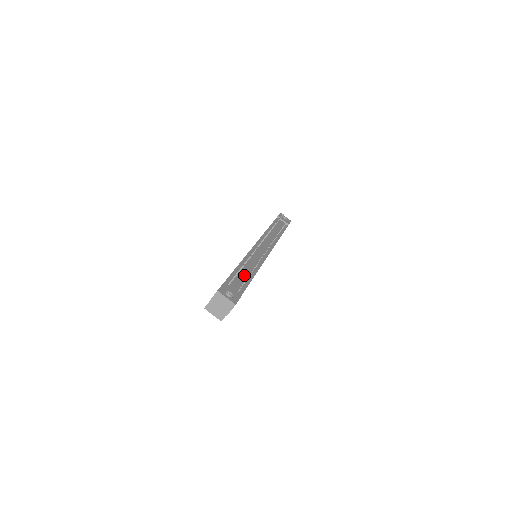
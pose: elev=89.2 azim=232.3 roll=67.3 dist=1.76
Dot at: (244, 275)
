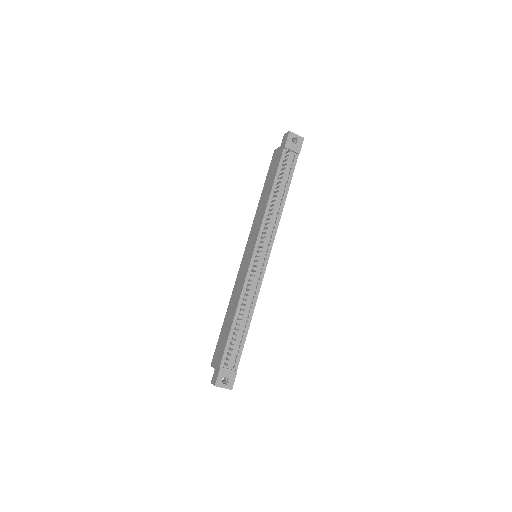
Dot at: (239, 333)
